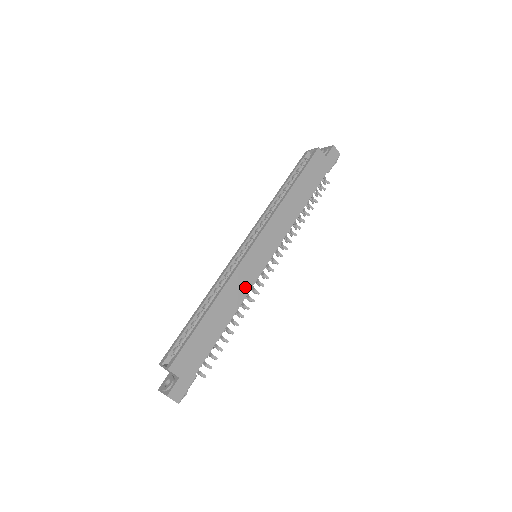
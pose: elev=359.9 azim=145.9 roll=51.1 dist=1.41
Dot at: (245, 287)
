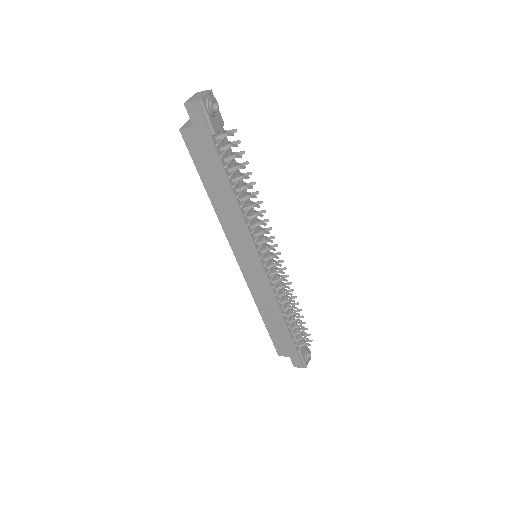
Dot at: (267, 290)
